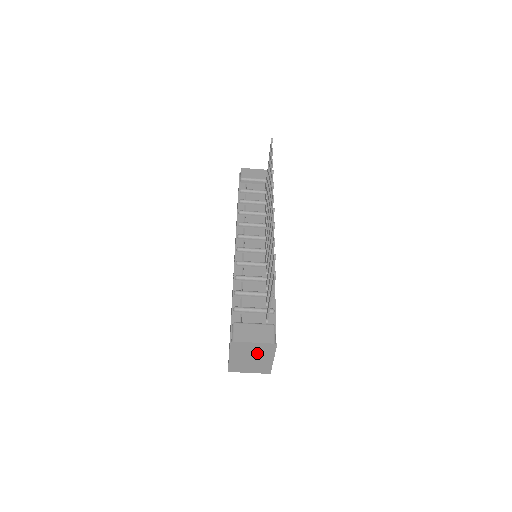
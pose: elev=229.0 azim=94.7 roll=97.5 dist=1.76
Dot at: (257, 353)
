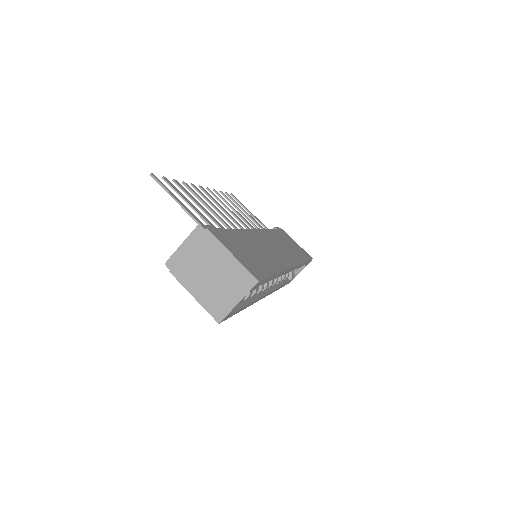
Dot at: (204, 258)
